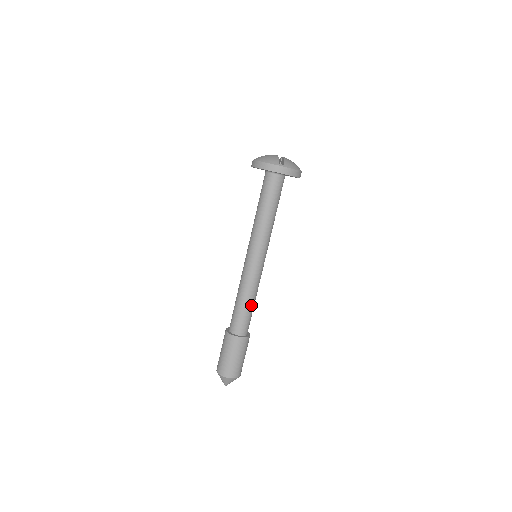
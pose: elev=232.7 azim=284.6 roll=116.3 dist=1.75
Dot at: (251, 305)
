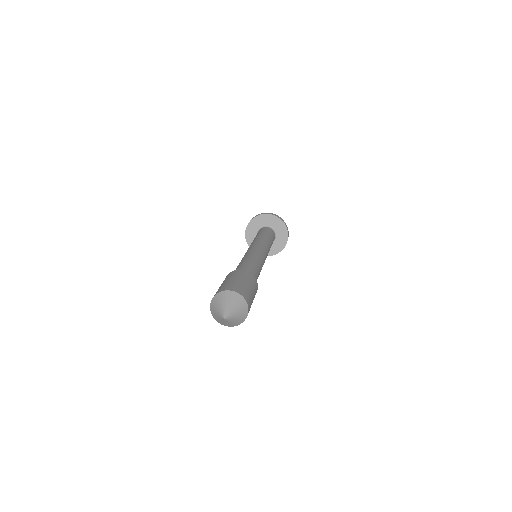
Dot at: (259, 273)
